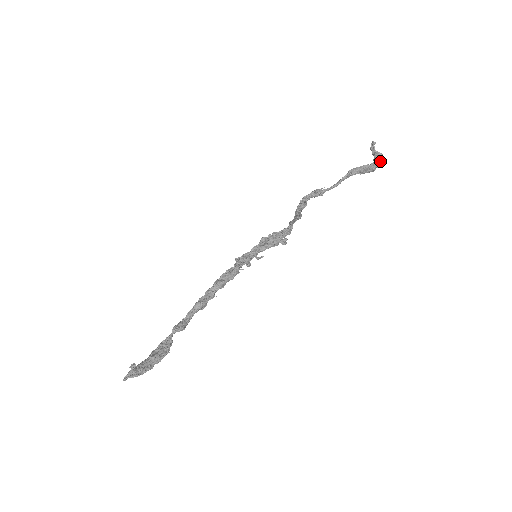
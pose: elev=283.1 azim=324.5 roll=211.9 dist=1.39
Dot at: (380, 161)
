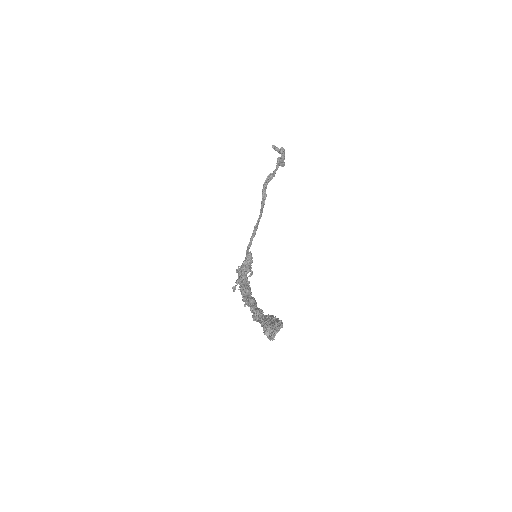
Dot at: (284, 157)
